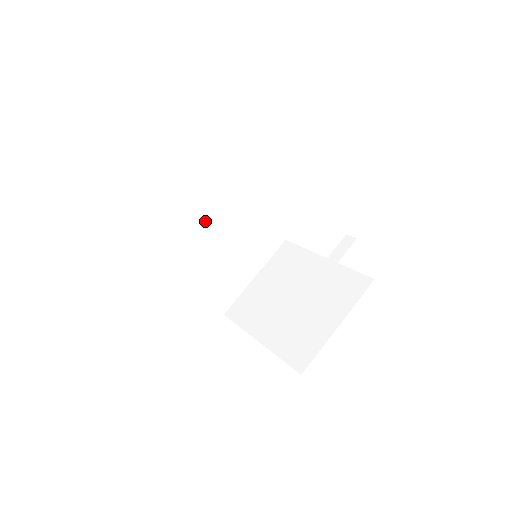
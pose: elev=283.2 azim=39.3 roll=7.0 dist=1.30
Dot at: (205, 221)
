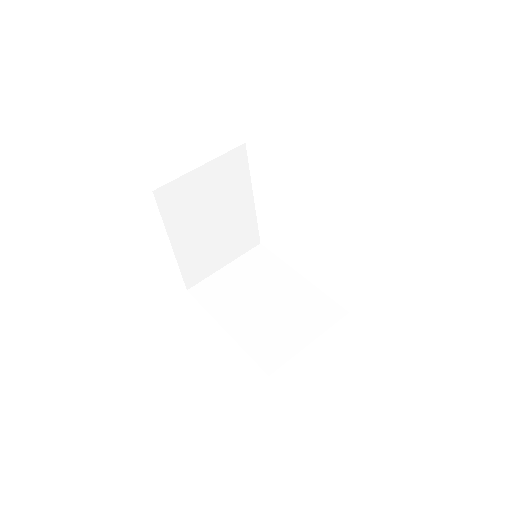
Dot at: (252, 289)
